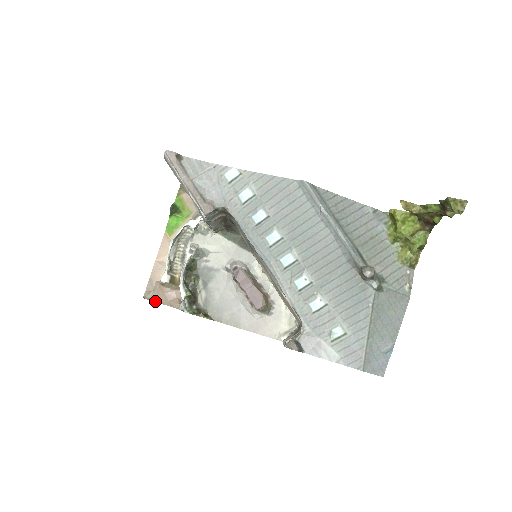
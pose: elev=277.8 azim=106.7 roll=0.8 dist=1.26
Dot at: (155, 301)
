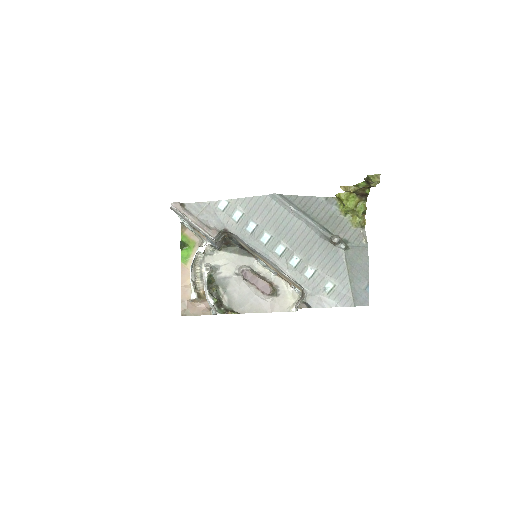
Dot at: (191, 315)
